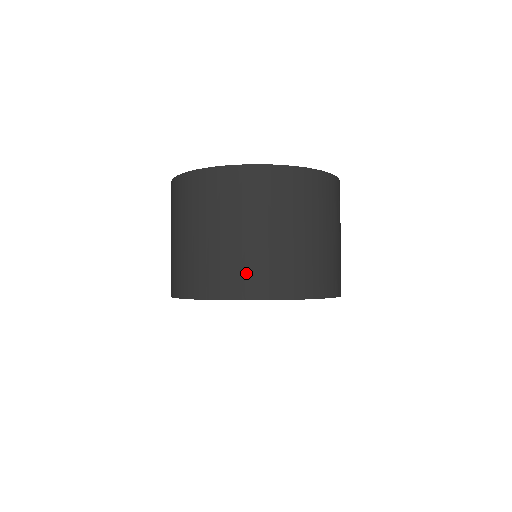
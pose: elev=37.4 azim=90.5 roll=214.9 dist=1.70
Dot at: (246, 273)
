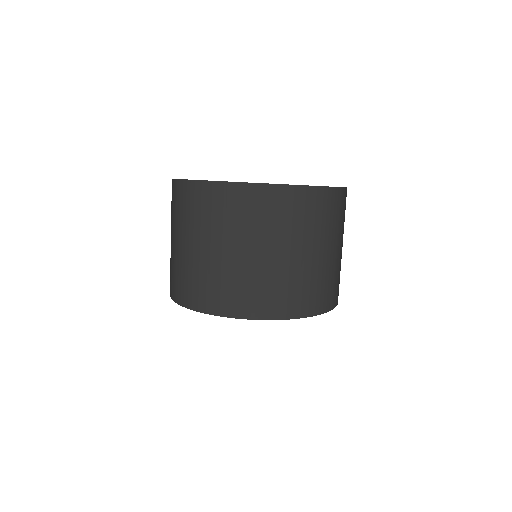
Dot at: (303, 293)
